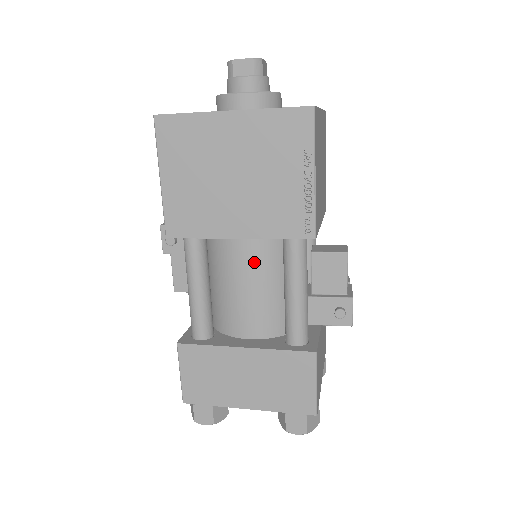
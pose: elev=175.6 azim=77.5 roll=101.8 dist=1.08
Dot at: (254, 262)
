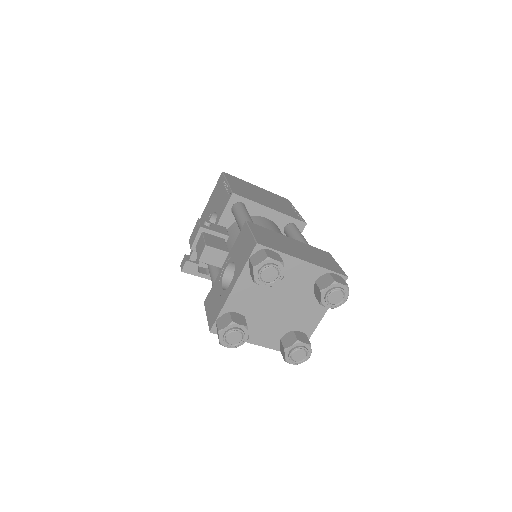
Dot at: (275, 227)
